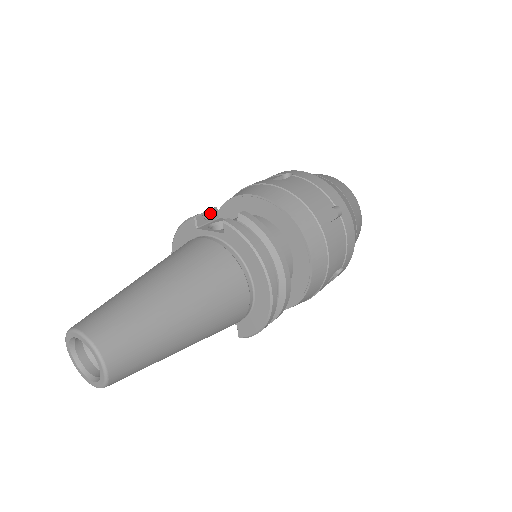
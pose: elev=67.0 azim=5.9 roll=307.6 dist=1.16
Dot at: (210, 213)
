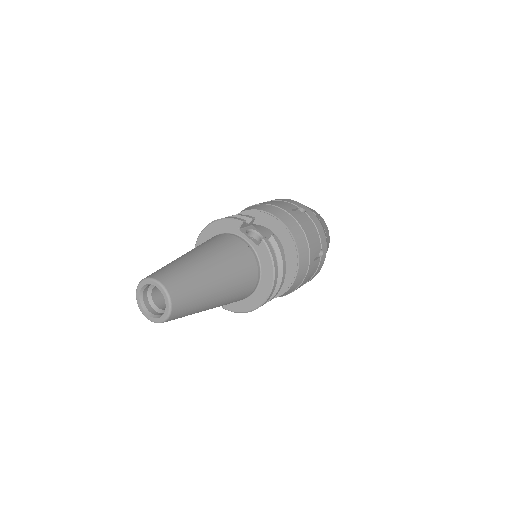
Dot at: (250, 221)
